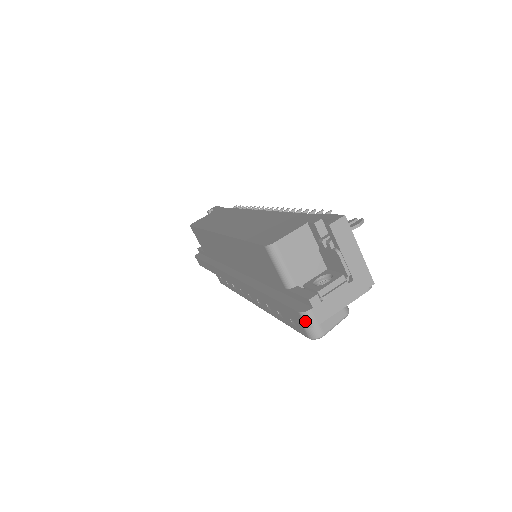
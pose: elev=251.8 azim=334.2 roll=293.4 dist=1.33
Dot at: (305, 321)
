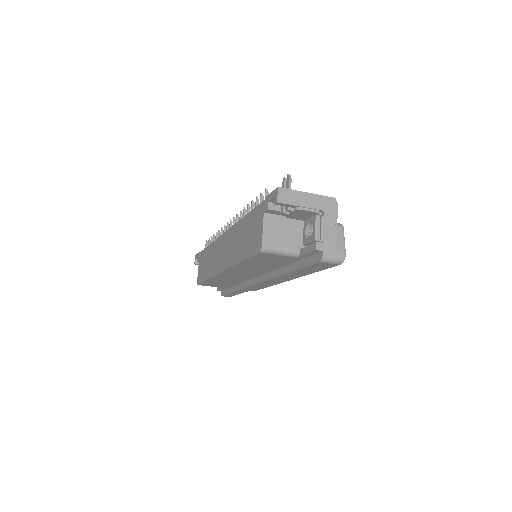
Dot at: (328, 262)
